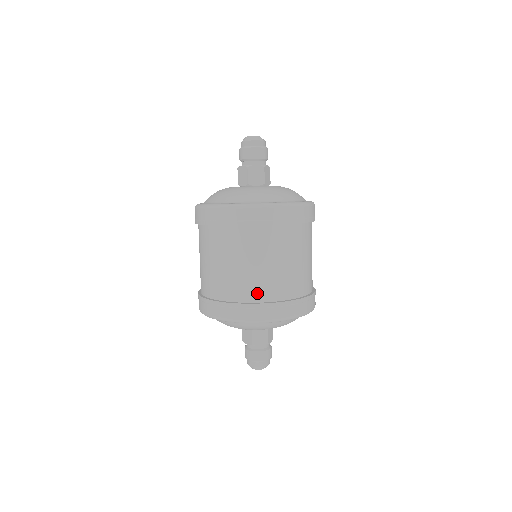
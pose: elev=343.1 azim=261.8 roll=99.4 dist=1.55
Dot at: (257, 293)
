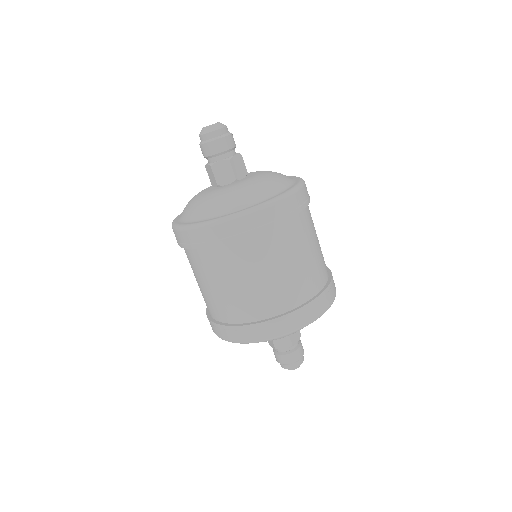
Dot at: (313, 285)
